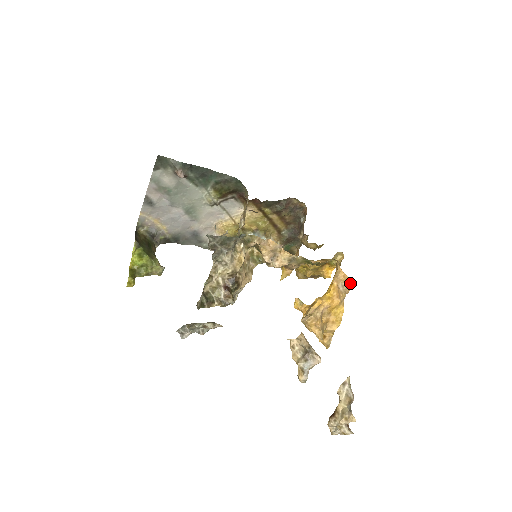
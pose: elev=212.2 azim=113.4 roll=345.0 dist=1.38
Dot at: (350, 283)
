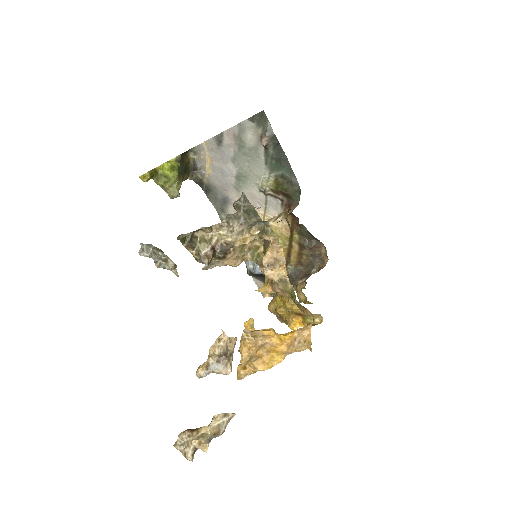
Dot at: (307, 345)
